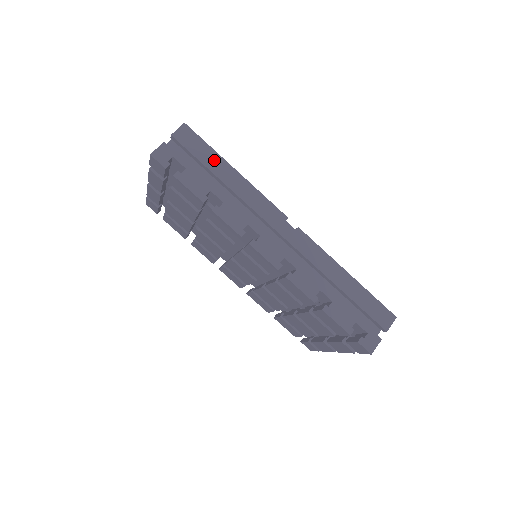
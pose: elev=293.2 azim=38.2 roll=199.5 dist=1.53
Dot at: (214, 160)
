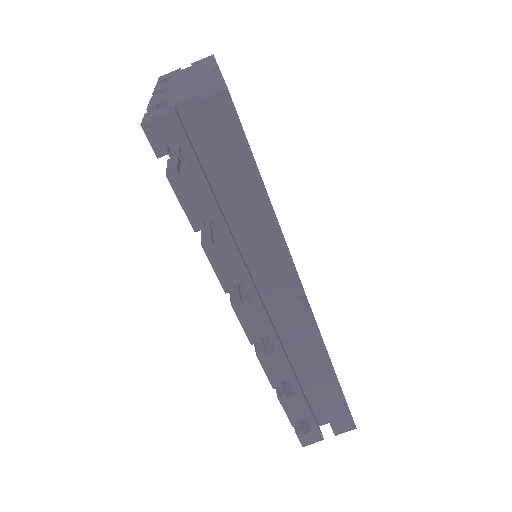
Dot at: (245, 175)
